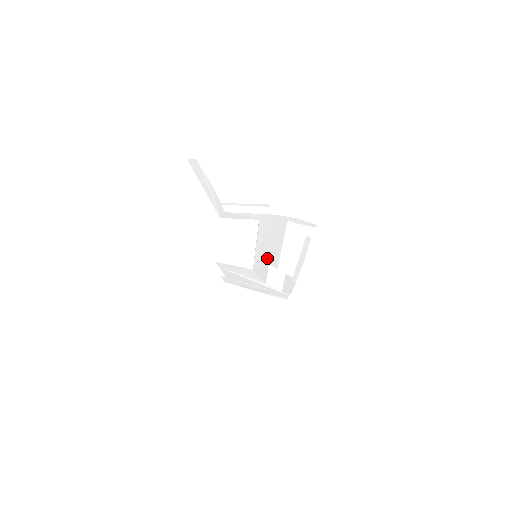
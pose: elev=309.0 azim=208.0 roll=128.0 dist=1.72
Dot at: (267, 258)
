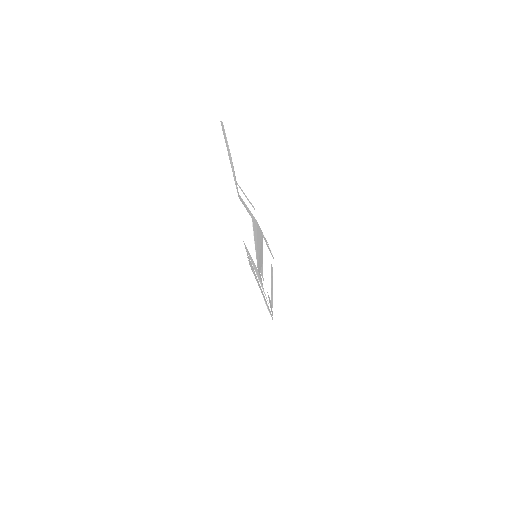
Dot at: occluded
